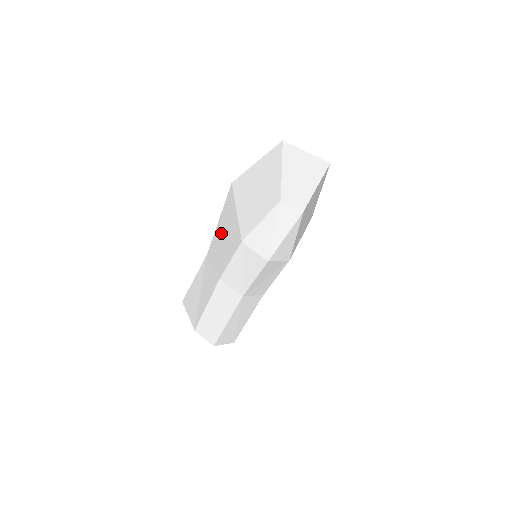
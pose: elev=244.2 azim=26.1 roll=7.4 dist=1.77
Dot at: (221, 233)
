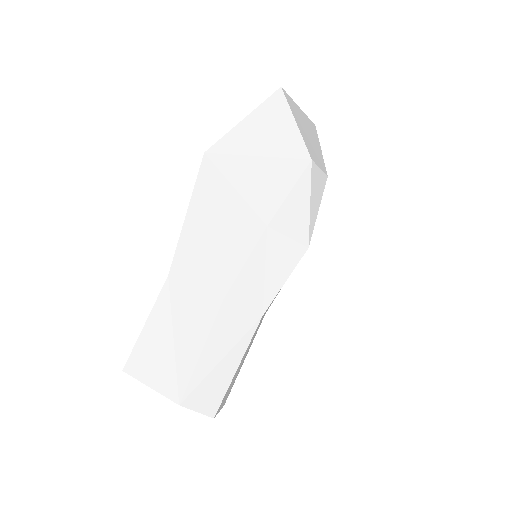
Dot at: (201, 230)
